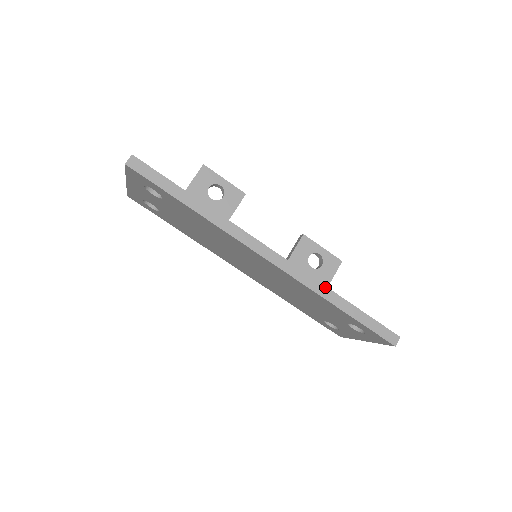
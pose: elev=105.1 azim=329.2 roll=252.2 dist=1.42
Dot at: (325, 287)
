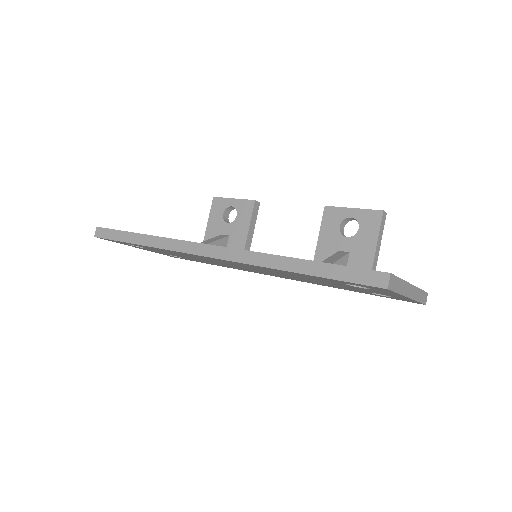
Dot at: (270, 255)
